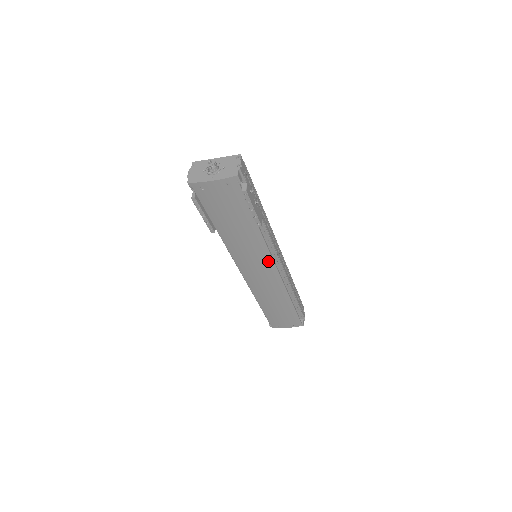
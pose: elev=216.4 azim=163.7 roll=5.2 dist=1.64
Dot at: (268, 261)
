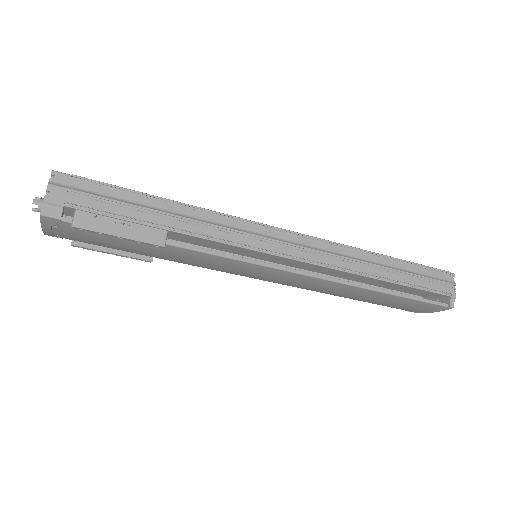
Dot at: (257, 267)
